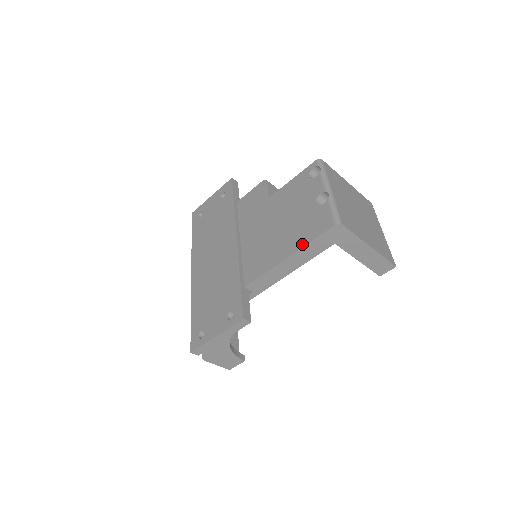
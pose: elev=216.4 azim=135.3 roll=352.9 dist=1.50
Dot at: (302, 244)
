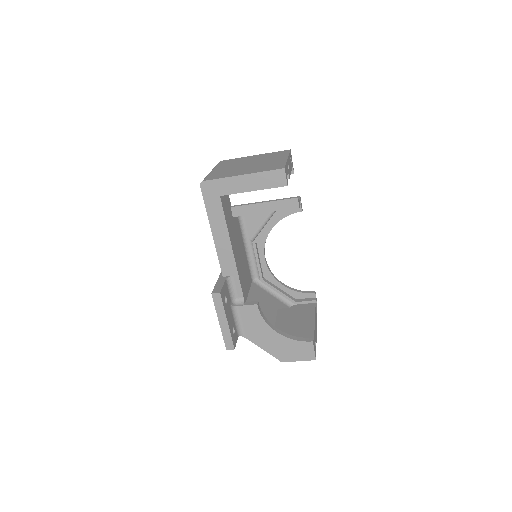
Dot at: (208, 216)
